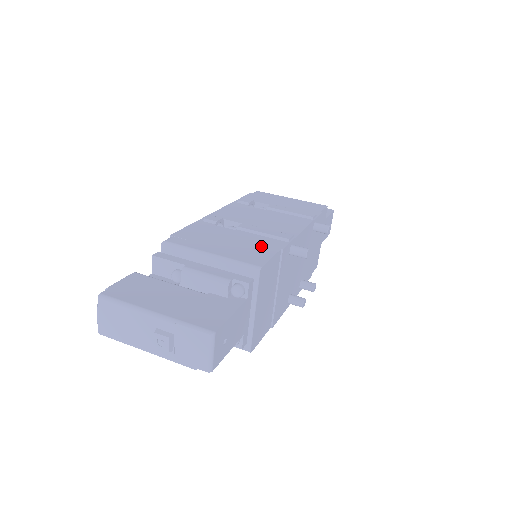
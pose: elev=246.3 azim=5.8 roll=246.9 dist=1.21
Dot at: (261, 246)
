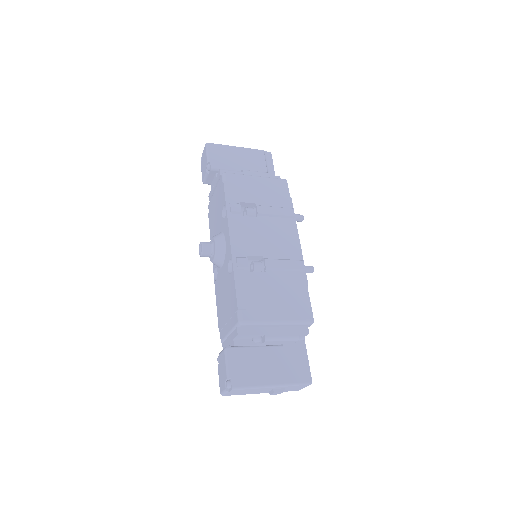
Dot at: (296, 289)
